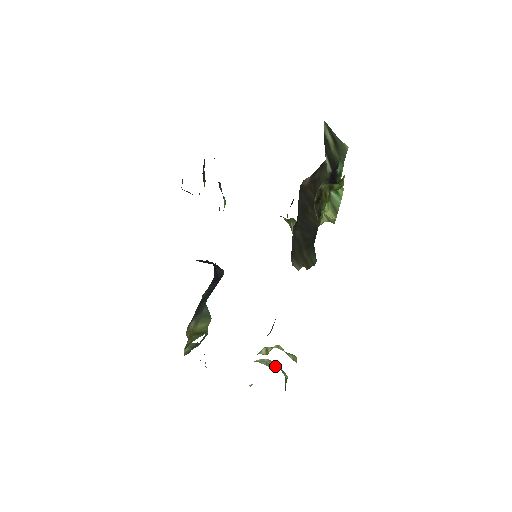
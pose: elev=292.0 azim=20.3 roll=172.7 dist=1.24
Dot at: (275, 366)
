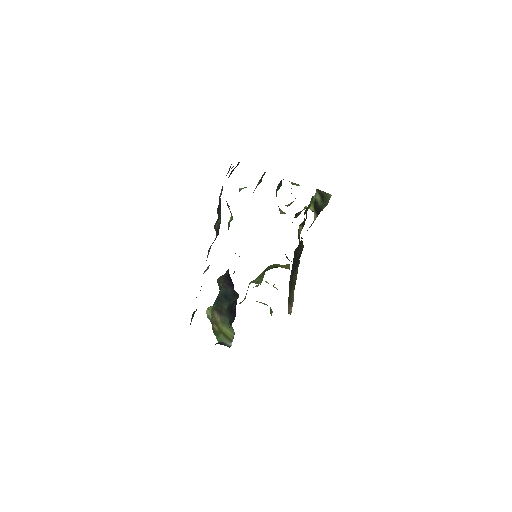
Dot at: (265, 304)
